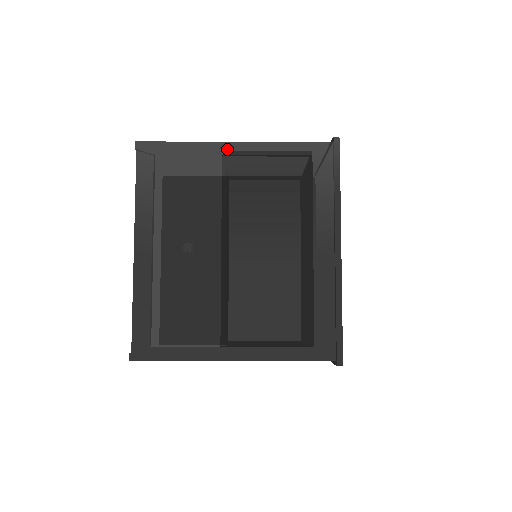
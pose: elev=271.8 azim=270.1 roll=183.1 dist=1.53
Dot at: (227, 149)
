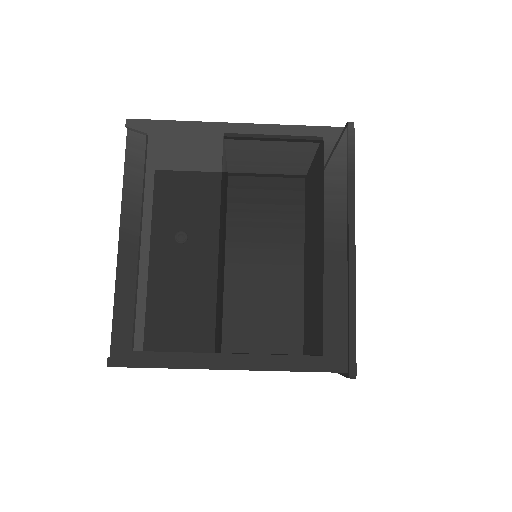
Dot at: (229, 131)
